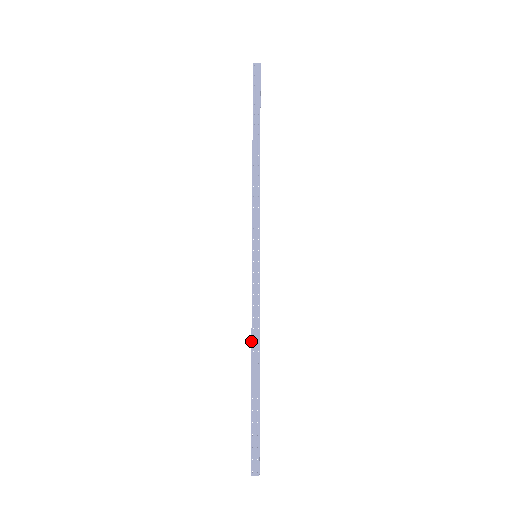
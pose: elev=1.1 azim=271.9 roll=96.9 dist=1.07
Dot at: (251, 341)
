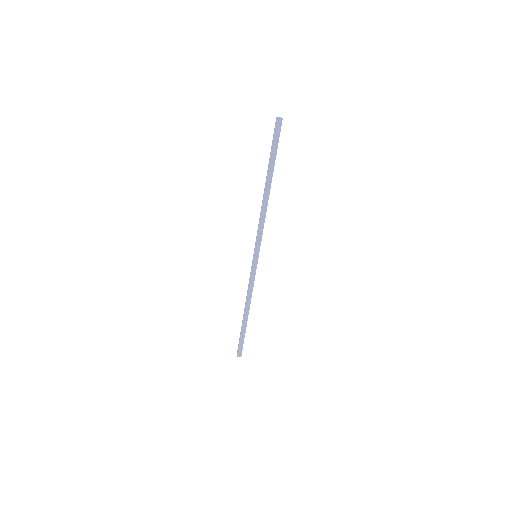
Dot at: (246, 300)
